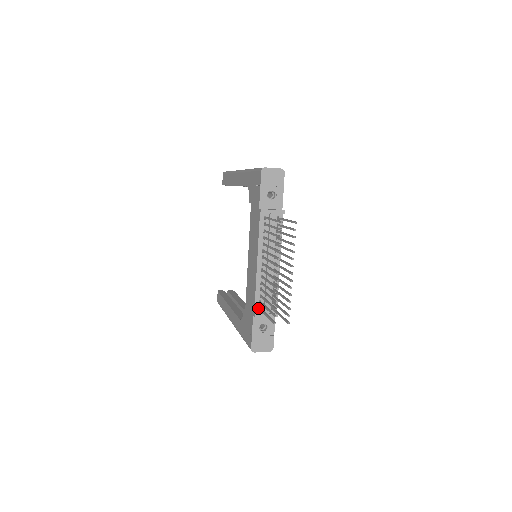
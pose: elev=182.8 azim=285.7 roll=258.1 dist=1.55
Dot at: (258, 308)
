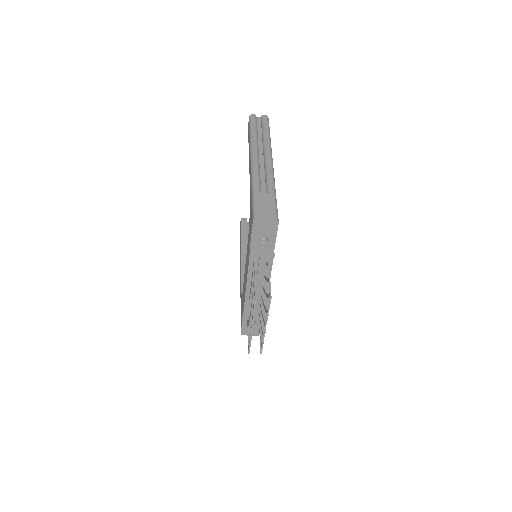
Dot at: (246, 314)
